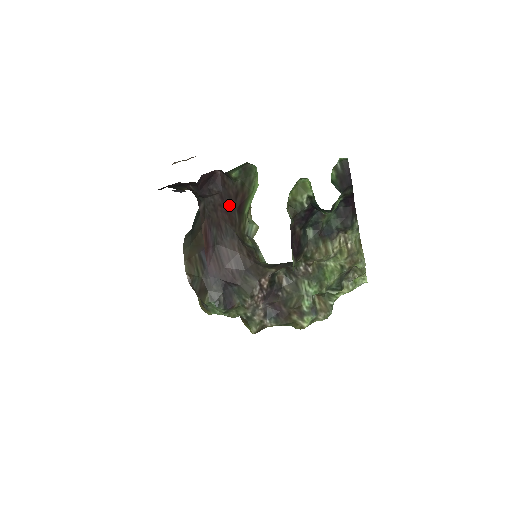
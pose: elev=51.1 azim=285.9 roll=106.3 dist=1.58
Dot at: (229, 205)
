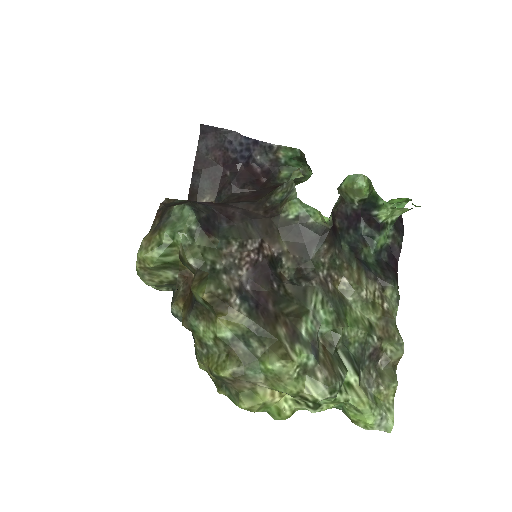
Dot at: (261, 193)
